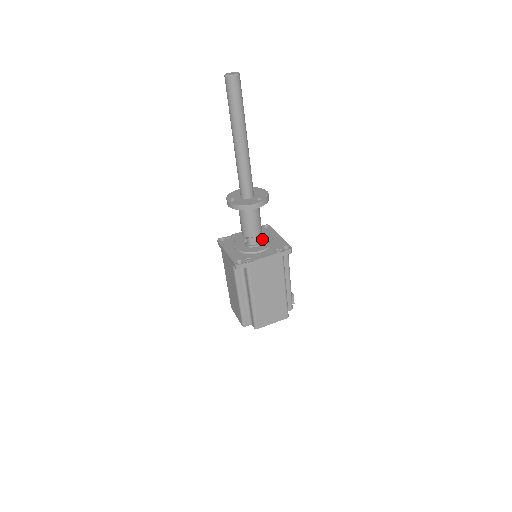
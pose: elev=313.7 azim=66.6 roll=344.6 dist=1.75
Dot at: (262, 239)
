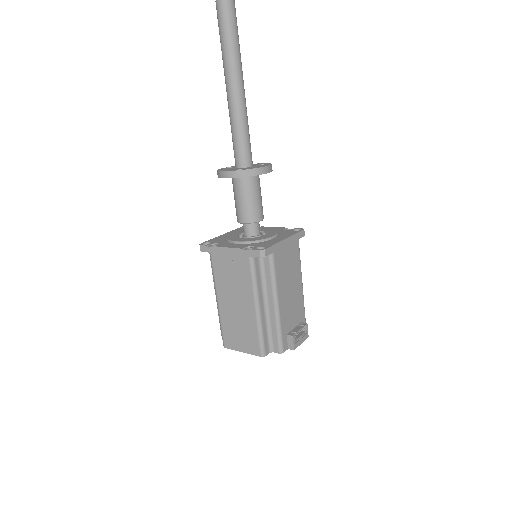
Dot at: (264, 235)
